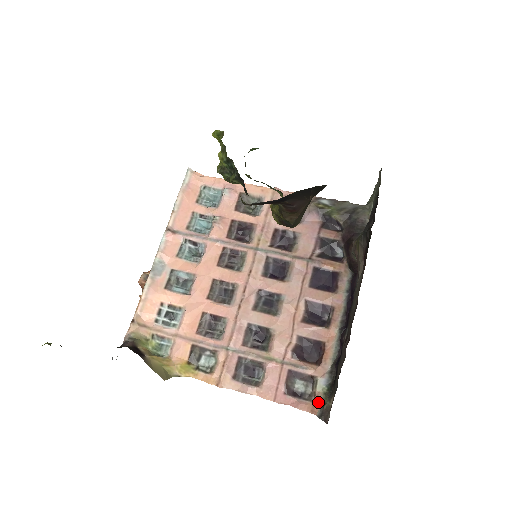
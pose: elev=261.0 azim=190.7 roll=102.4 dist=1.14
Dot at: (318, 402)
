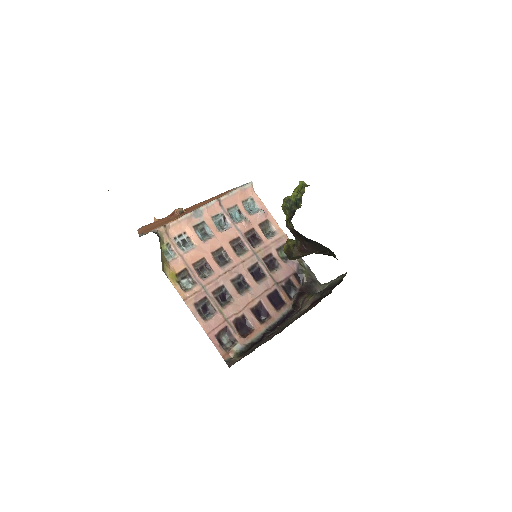
Dot at: (229, 355)
